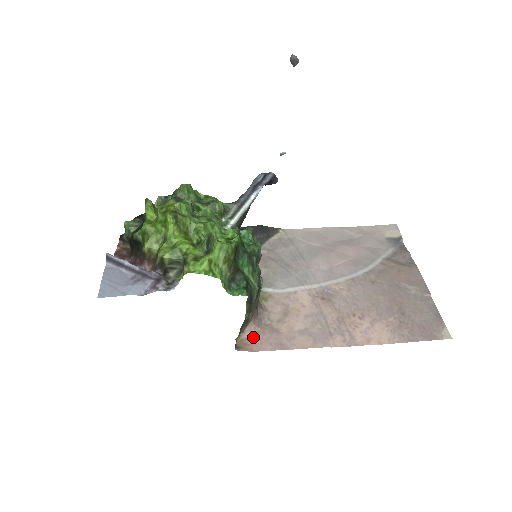
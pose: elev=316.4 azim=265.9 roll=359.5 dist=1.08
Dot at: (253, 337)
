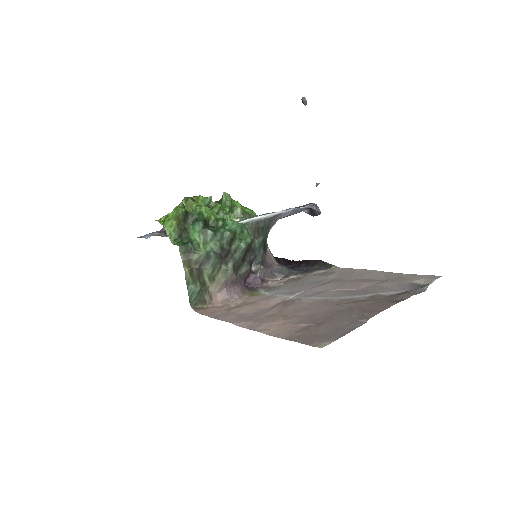
Dot at: (211, 308)
